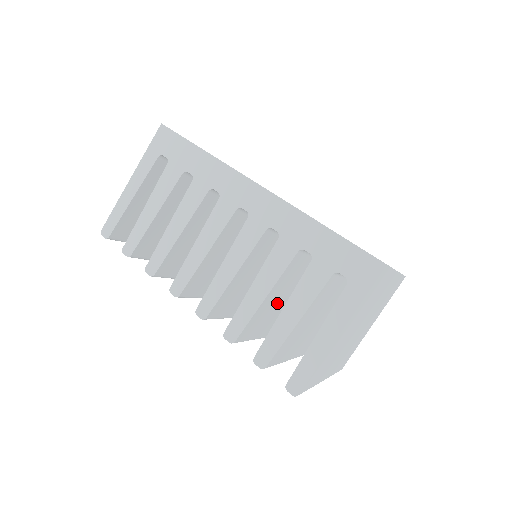
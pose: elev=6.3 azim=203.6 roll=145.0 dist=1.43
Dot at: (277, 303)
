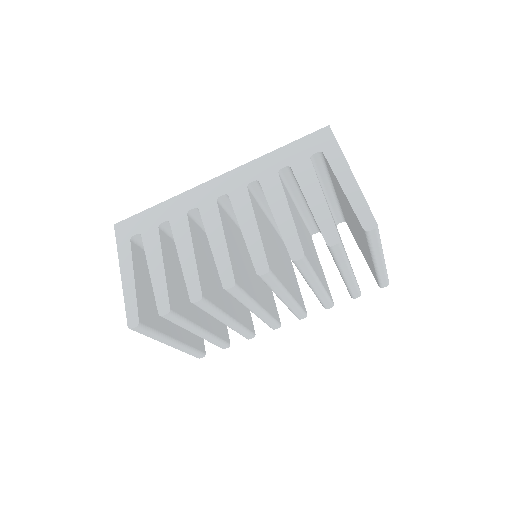
Dot at: (301, 233)
